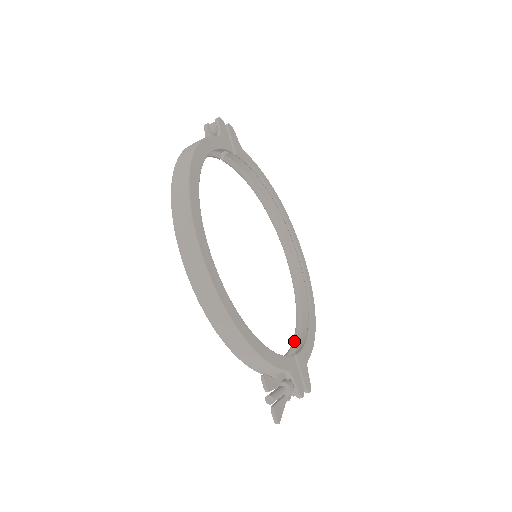
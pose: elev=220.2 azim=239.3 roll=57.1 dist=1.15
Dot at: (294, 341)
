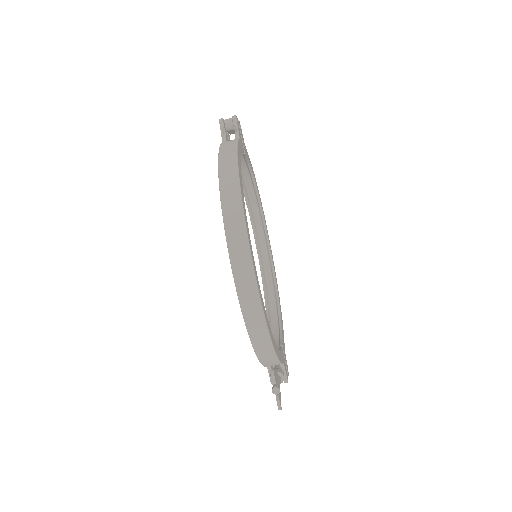
Dot at: occluded
